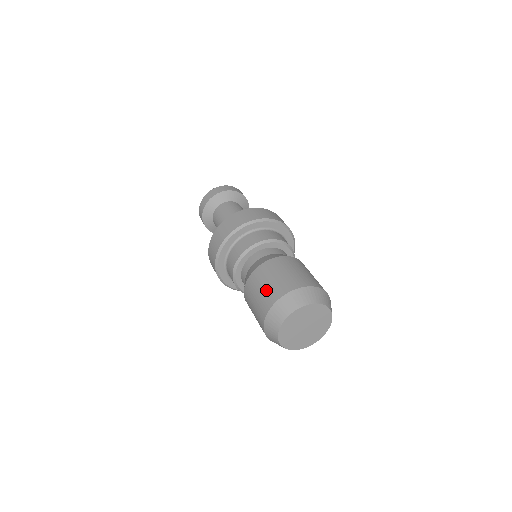
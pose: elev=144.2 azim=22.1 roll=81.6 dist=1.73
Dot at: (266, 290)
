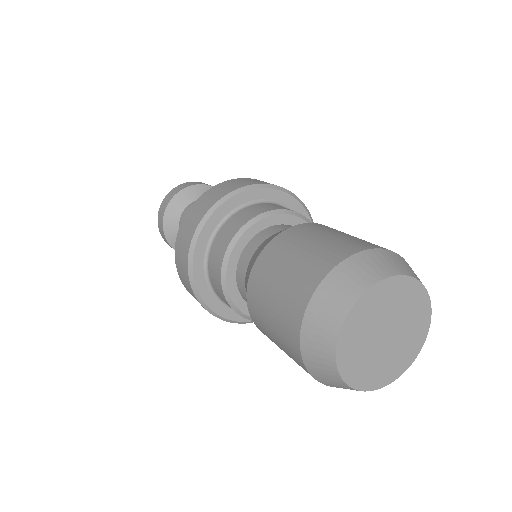
Dot at: (308, 254)
